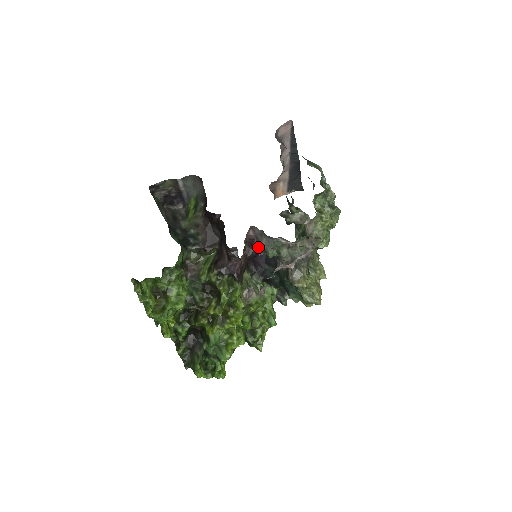
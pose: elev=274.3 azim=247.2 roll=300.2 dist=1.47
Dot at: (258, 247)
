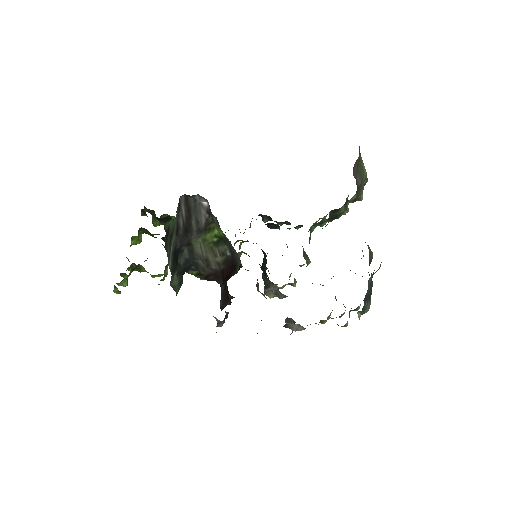
Dot at: (257, 279)
